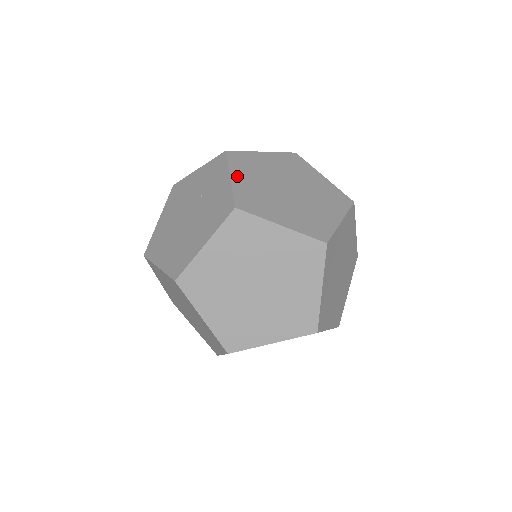
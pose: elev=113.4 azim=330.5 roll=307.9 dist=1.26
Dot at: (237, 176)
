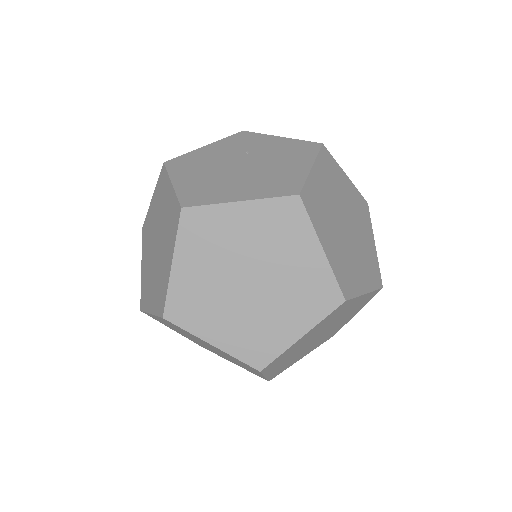
Dot at: occluded
